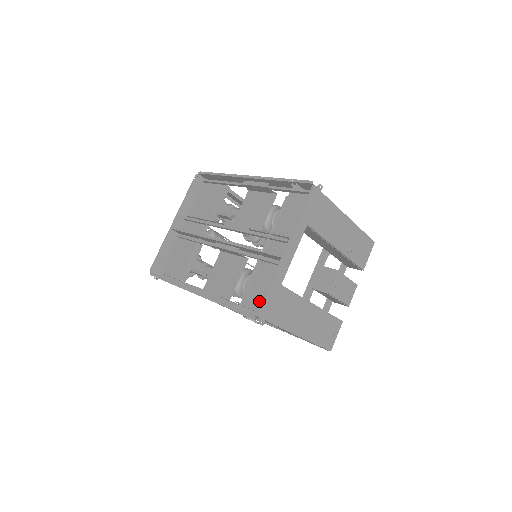
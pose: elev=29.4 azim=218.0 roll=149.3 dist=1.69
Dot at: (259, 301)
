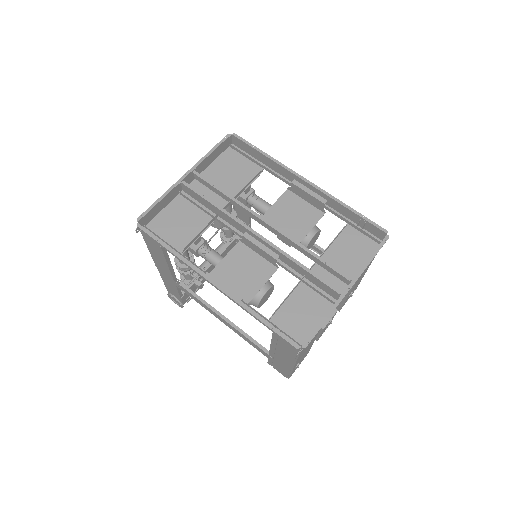
Dot at: (294, 326)
